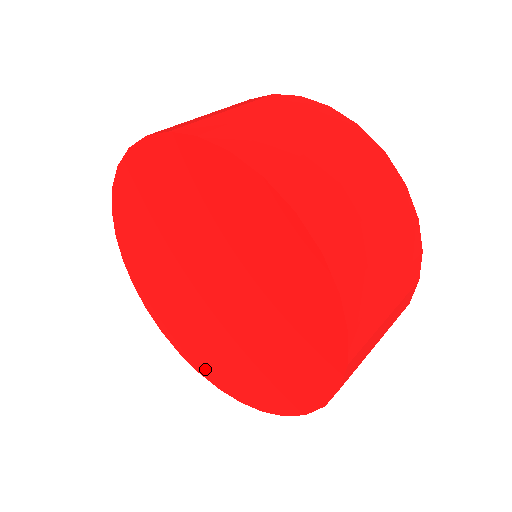
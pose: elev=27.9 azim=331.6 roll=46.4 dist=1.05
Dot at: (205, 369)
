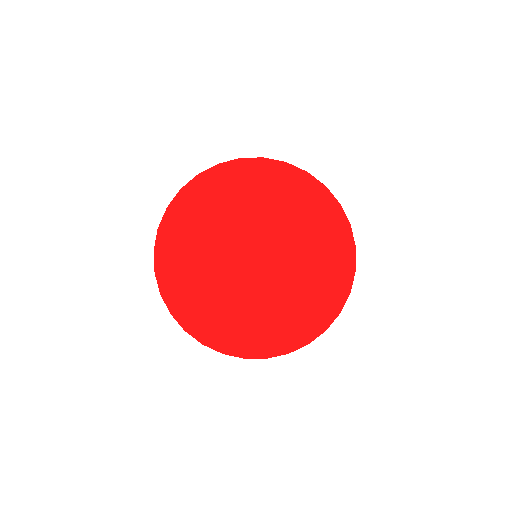
Dot at: (252, 348)
